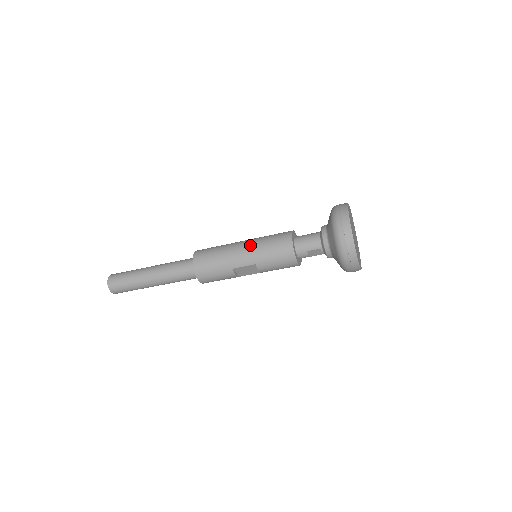
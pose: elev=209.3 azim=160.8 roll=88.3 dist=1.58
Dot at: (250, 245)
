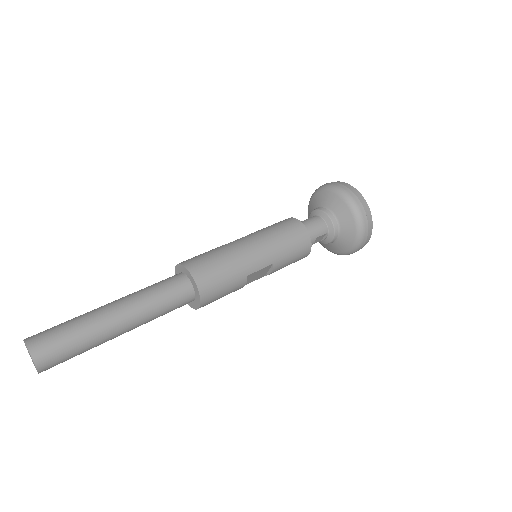
Dot at: (261, 241)
